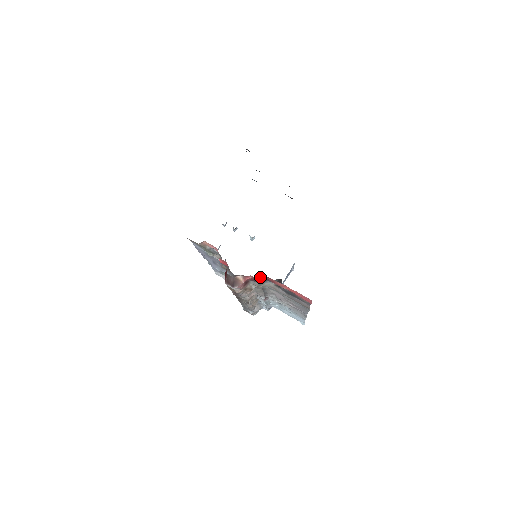
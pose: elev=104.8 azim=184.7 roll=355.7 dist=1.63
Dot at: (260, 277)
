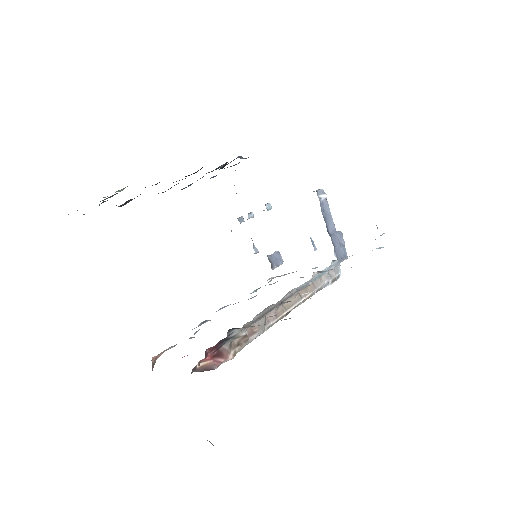
Dot at: (209, 352)
